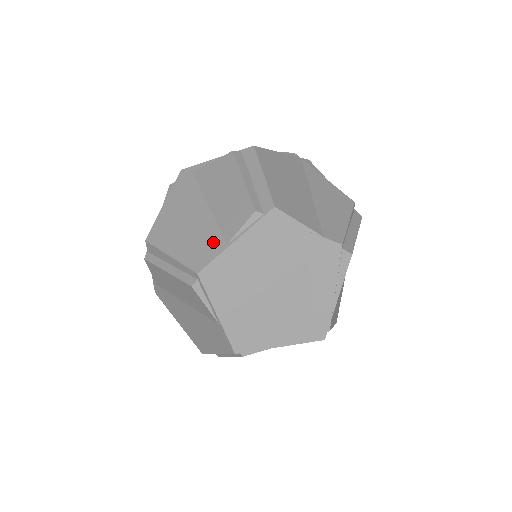
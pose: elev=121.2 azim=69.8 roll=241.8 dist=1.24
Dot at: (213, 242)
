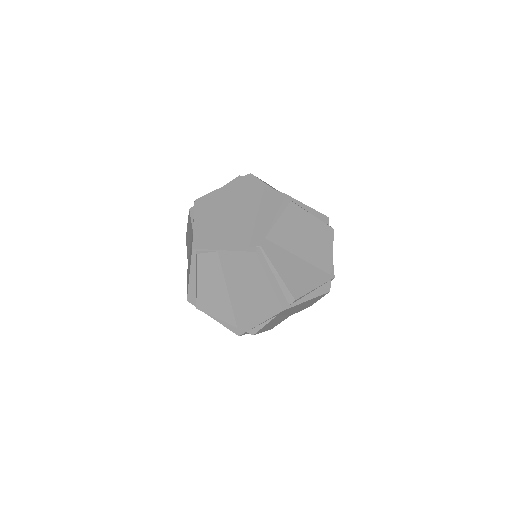
Dot at: occluded
